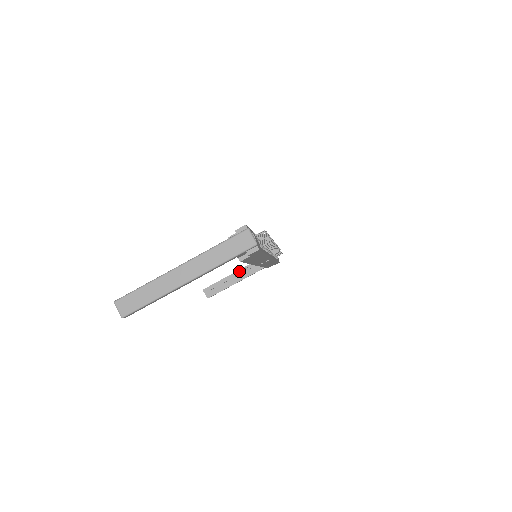
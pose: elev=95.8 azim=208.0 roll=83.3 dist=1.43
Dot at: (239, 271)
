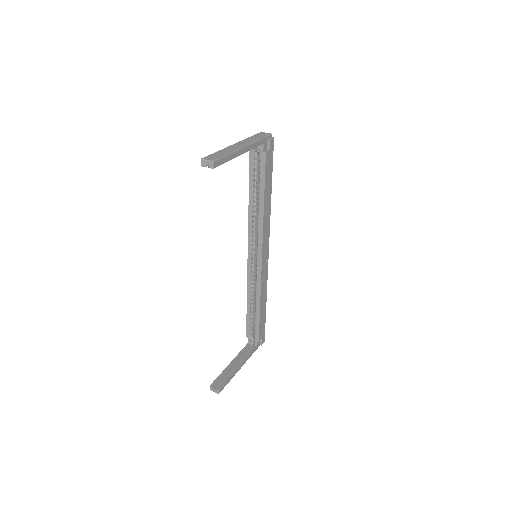
Dot at: (235, 359)
